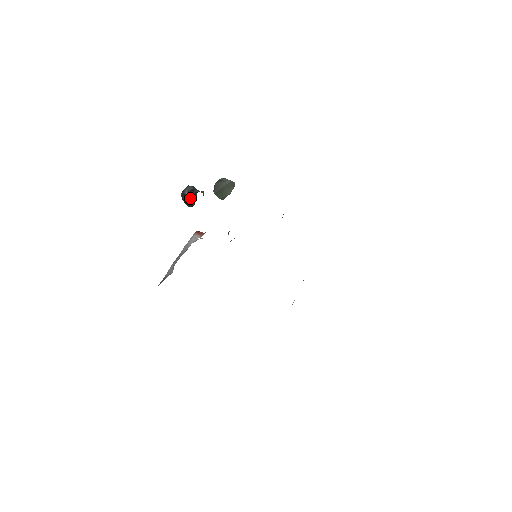
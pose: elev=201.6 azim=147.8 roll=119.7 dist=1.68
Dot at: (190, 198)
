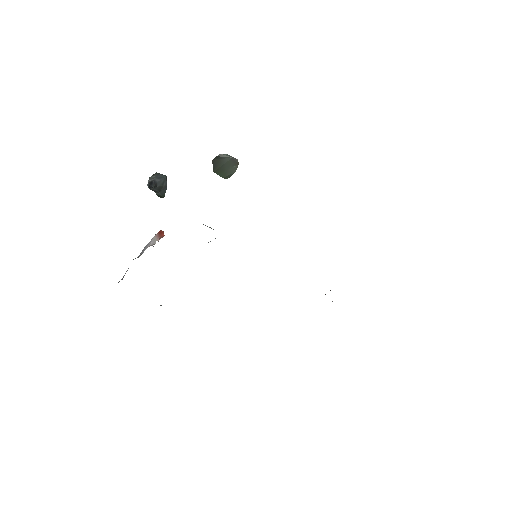
Dot at: (153, 190)
